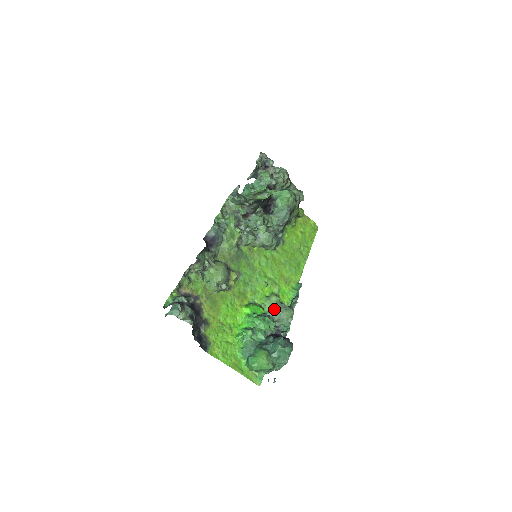
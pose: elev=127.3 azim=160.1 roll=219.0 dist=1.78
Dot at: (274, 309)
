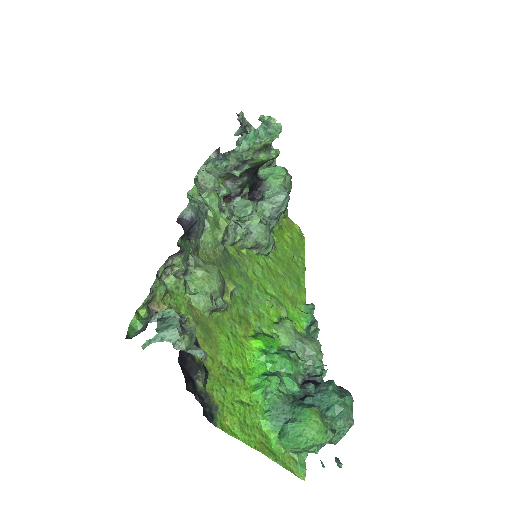
Dot at: (293, 341)
